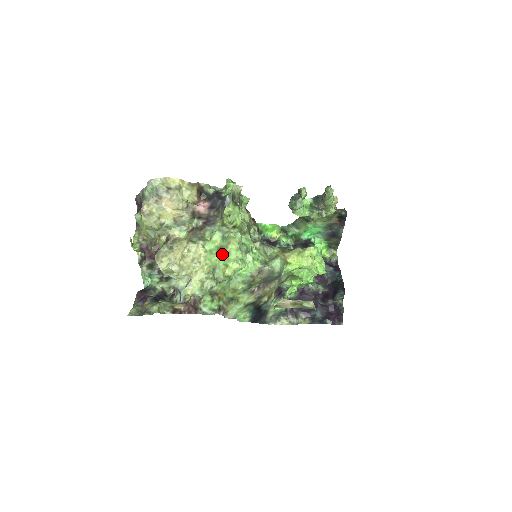
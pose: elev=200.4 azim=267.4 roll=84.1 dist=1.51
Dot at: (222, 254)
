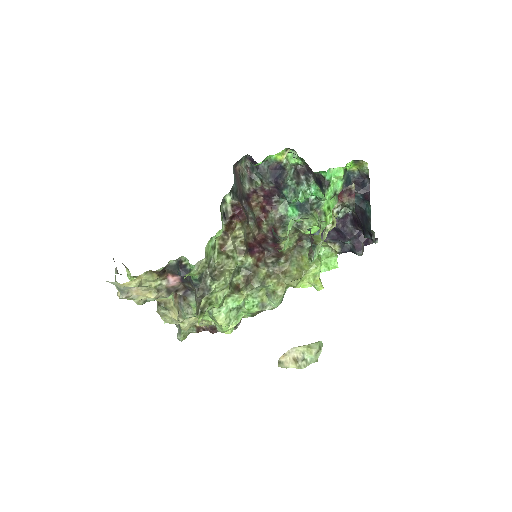
Dot at: occluded
